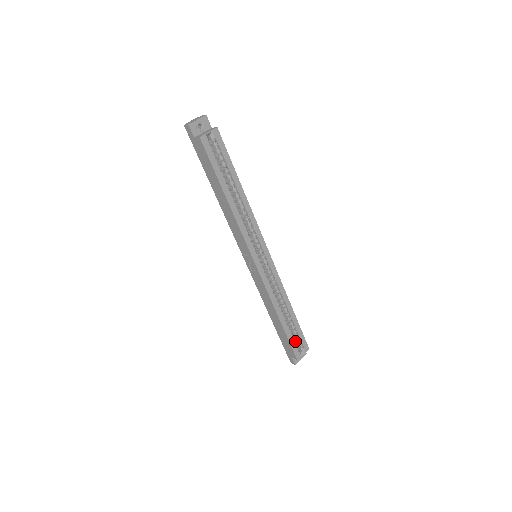
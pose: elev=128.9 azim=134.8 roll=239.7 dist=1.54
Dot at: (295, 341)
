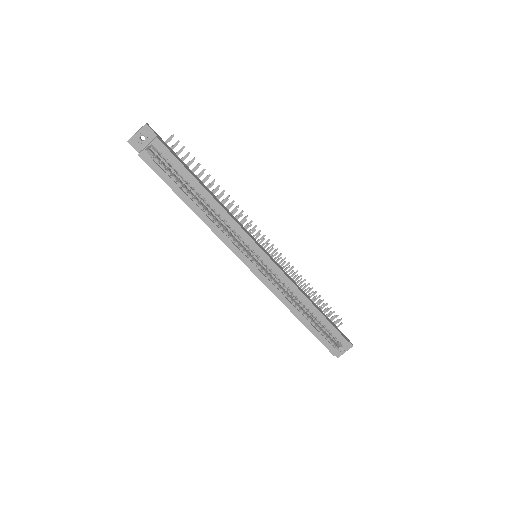
Dot at: occluded
